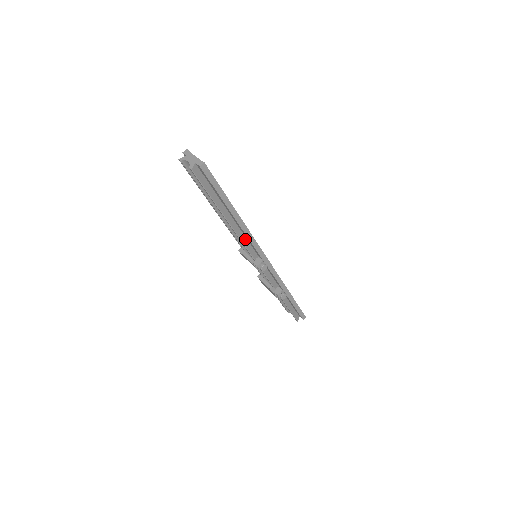
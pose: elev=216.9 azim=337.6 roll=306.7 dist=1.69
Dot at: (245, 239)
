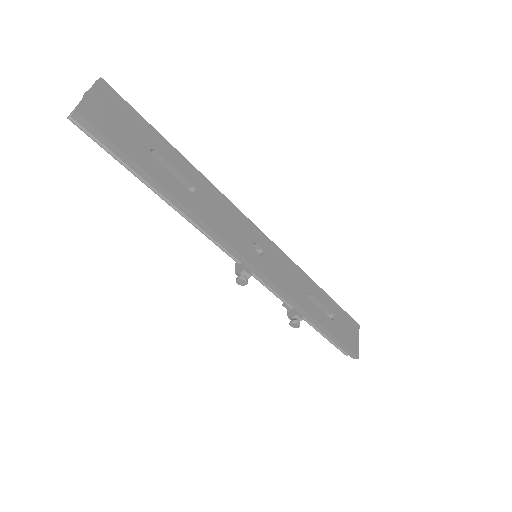
Dot at: occluded
